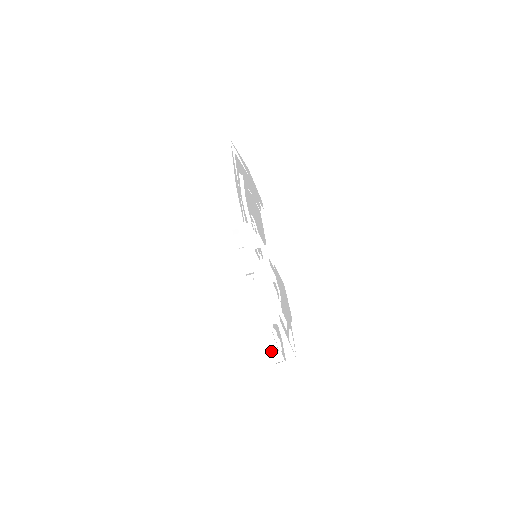
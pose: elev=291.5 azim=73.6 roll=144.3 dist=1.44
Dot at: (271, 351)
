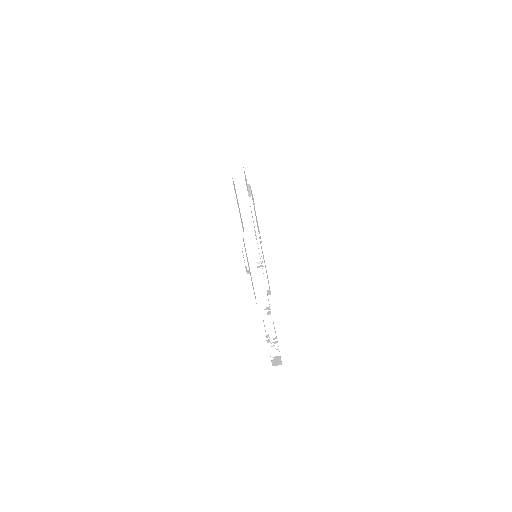
Dot at: (272, 360)
